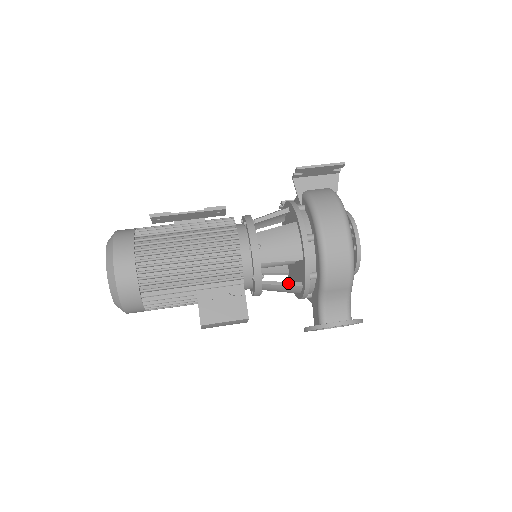
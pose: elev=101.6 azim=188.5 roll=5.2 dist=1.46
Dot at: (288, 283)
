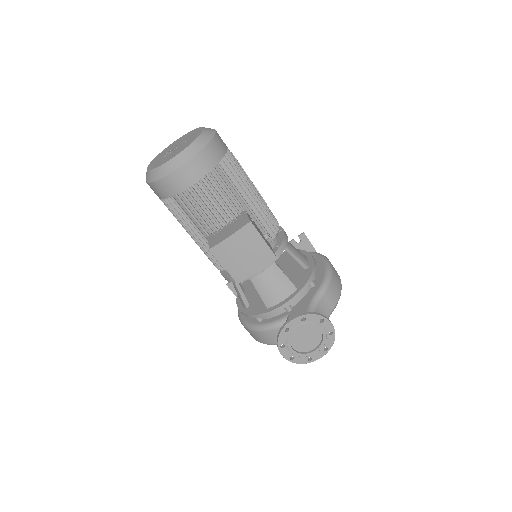
Dot at: (288, 278)
